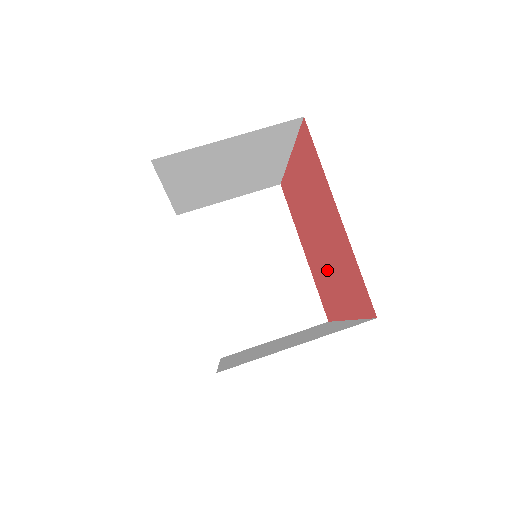
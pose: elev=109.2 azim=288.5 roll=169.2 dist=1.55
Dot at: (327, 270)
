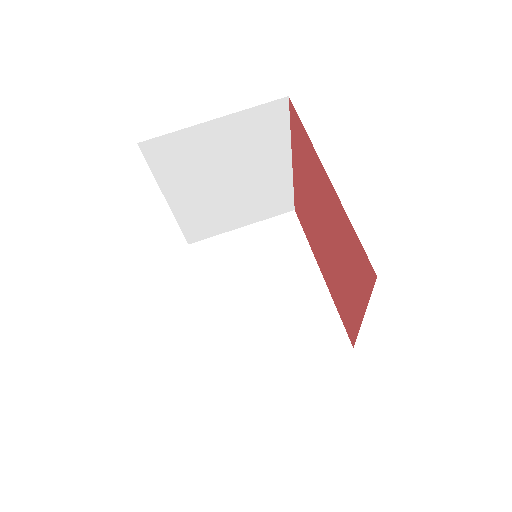
Dot at: (319, 242)
